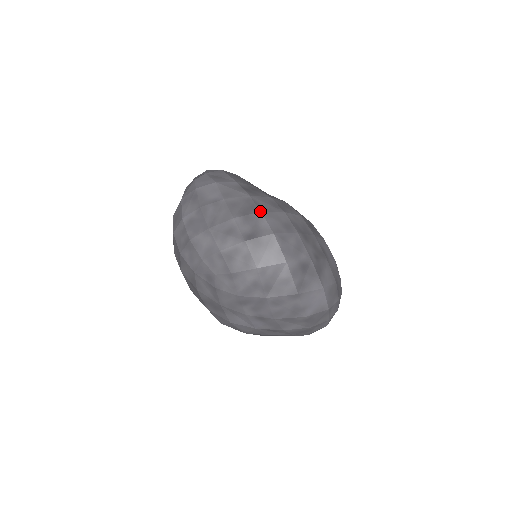
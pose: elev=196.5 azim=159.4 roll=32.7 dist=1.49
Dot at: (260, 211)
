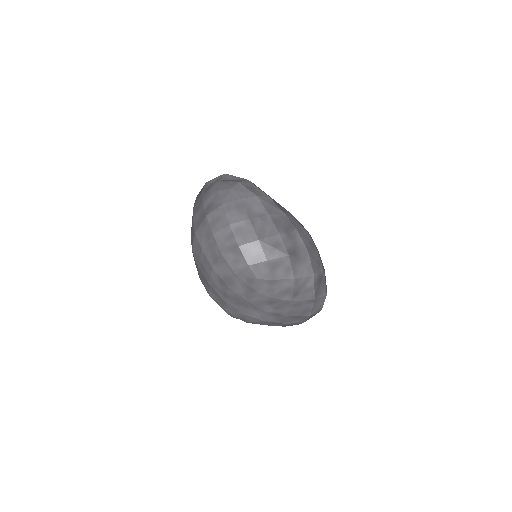
Dot at: (297, 230)
